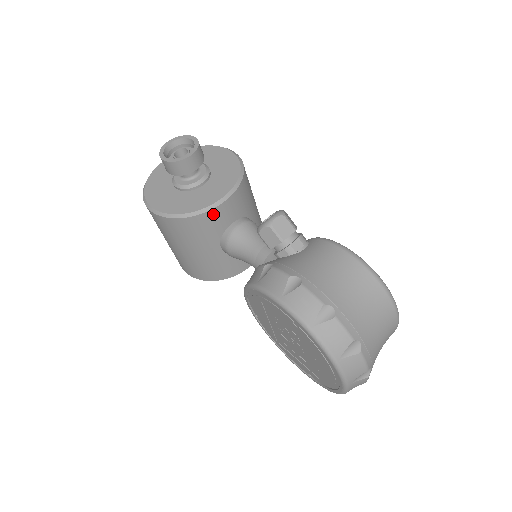
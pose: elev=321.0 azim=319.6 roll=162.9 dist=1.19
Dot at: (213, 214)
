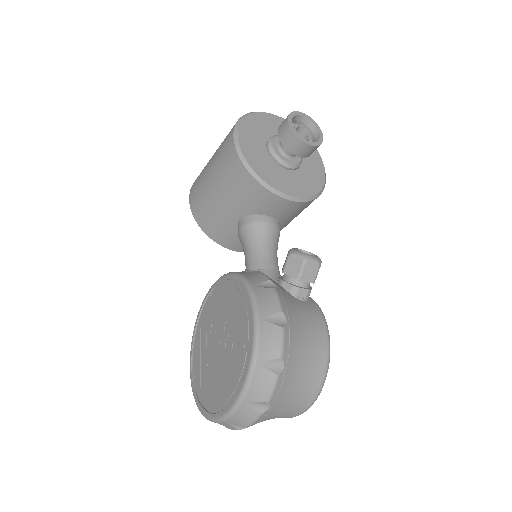
Dot at: (270, 197)
